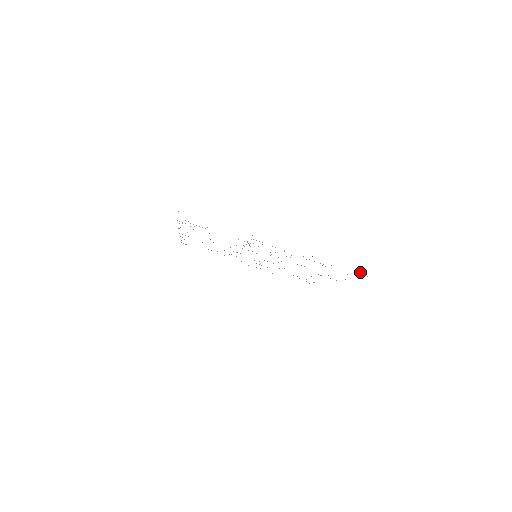
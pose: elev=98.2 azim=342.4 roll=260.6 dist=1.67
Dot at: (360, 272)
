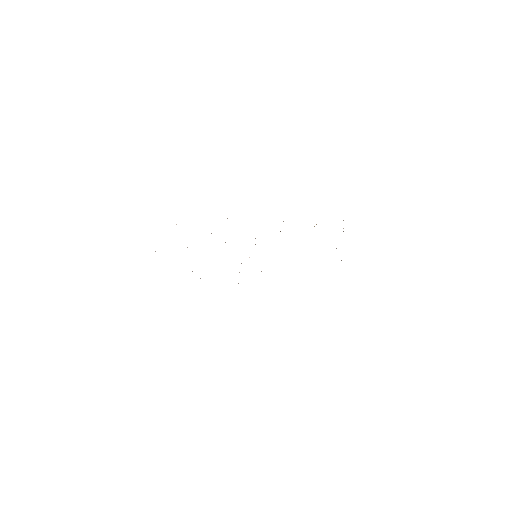
Dot at: occluded
